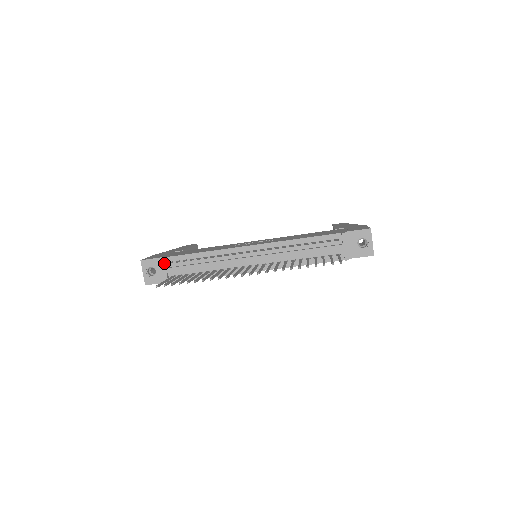
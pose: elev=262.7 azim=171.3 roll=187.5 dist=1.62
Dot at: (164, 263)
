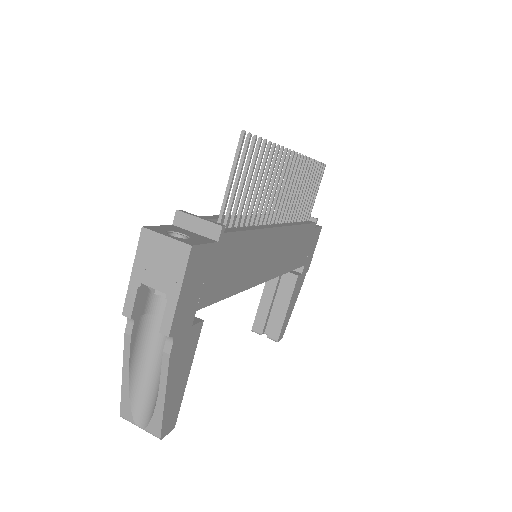
Dot at: (188, 213)
